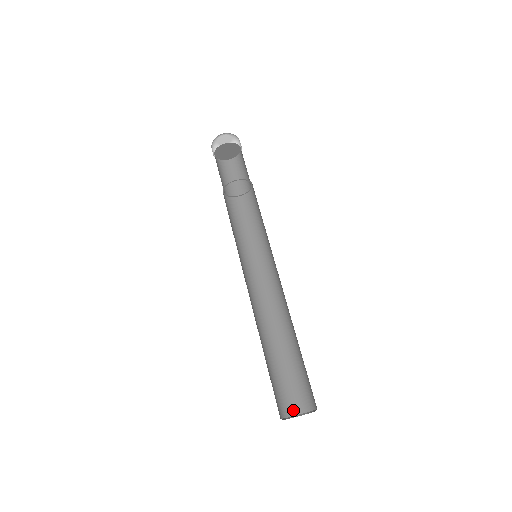
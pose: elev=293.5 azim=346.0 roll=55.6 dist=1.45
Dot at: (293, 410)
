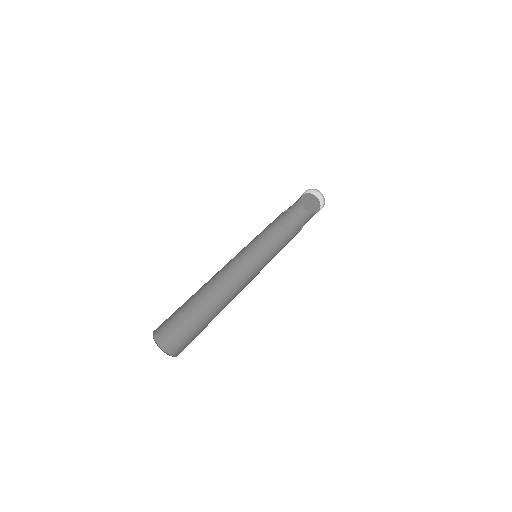
Dot at: (159, 337)
